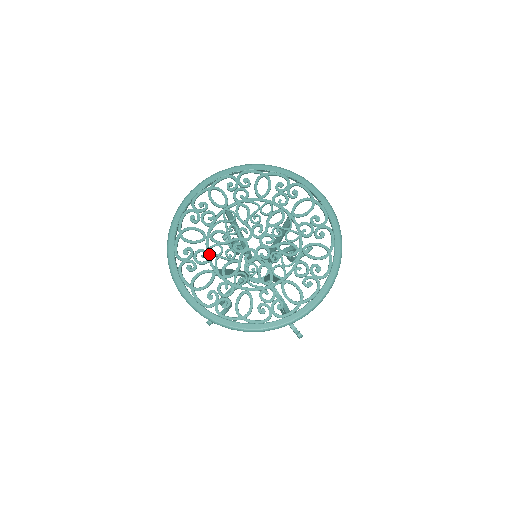
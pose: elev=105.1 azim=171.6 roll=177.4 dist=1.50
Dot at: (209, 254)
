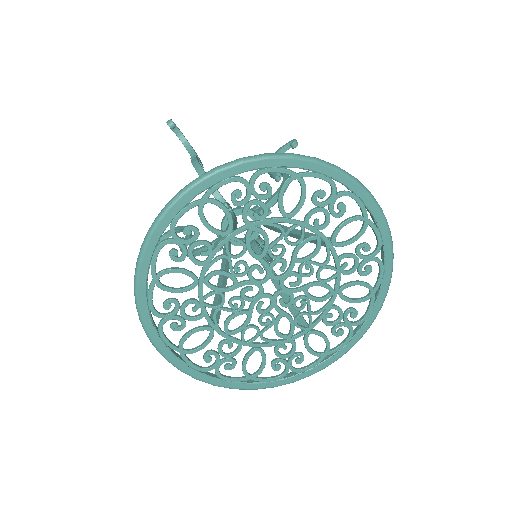
Dot at: (204, 307)
